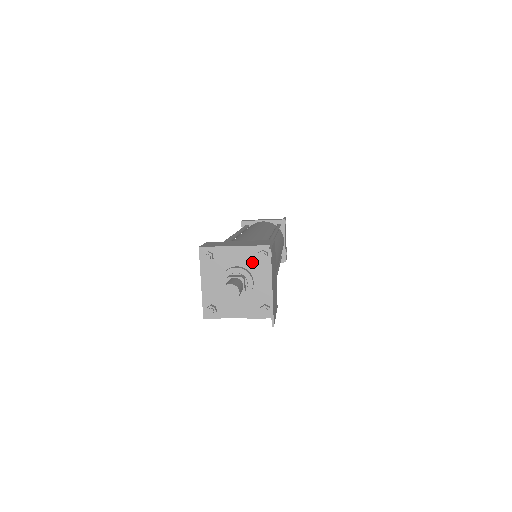
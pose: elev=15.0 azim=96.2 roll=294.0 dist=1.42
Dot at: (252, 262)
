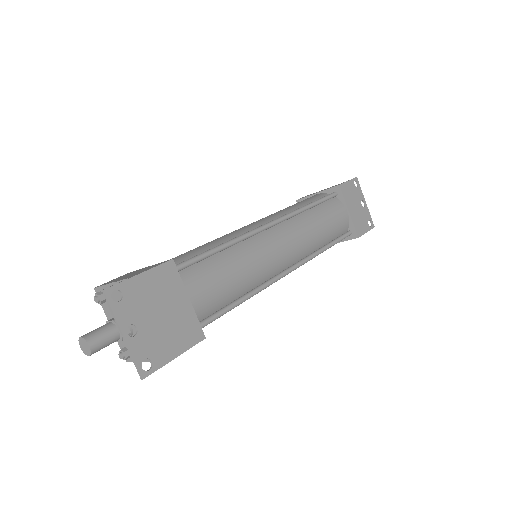
Dot at: occluded
